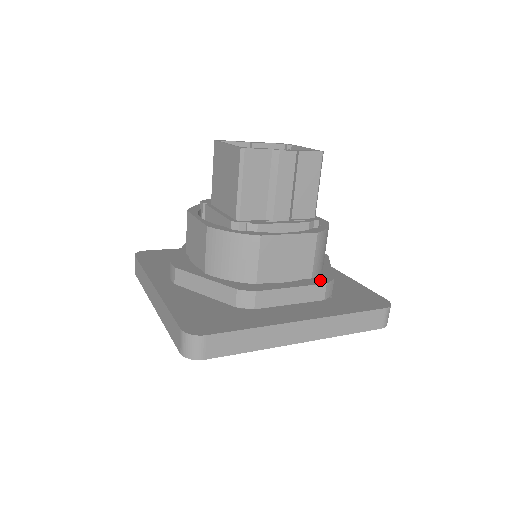
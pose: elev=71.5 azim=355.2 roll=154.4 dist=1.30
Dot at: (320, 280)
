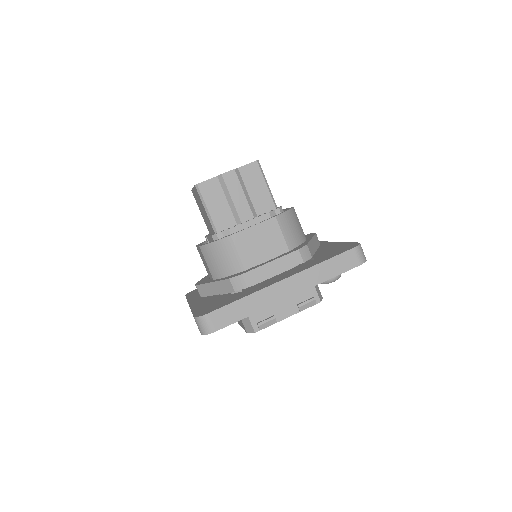
Dot at: (295, 249)
